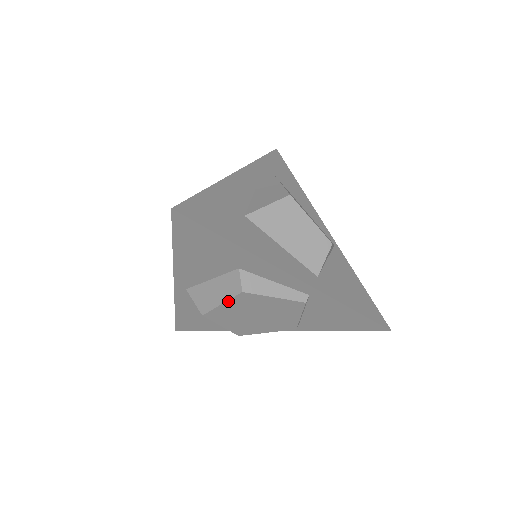
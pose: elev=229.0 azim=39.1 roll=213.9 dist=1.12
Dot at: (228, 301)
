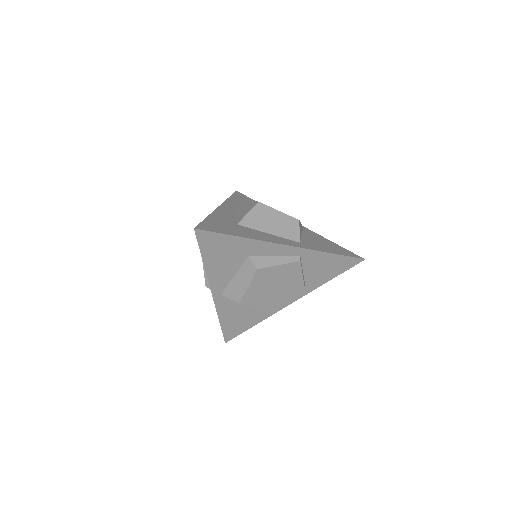
Dot at: (252, 282)
